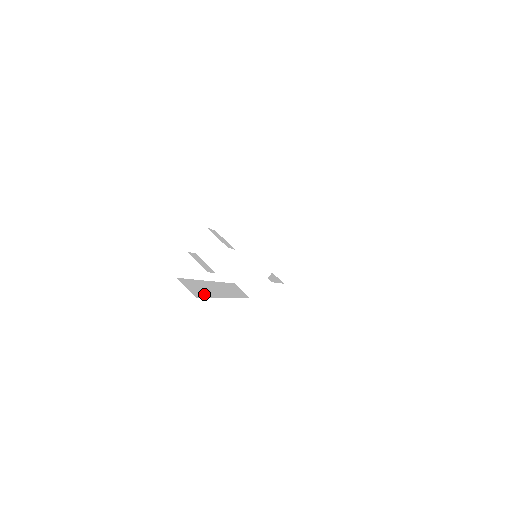
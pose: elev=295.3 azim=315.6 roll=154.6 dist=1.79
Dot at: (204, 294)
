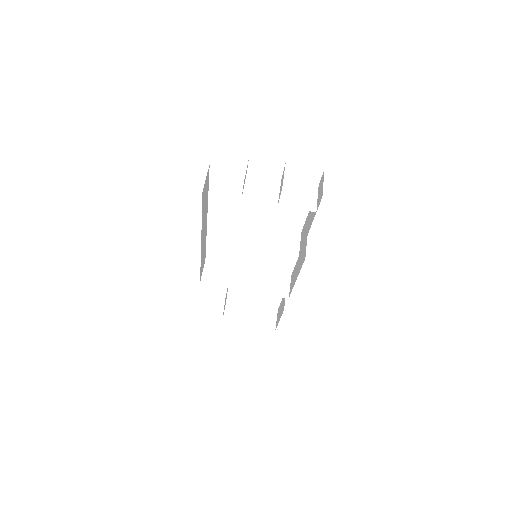
Dot at: (203, 206)
